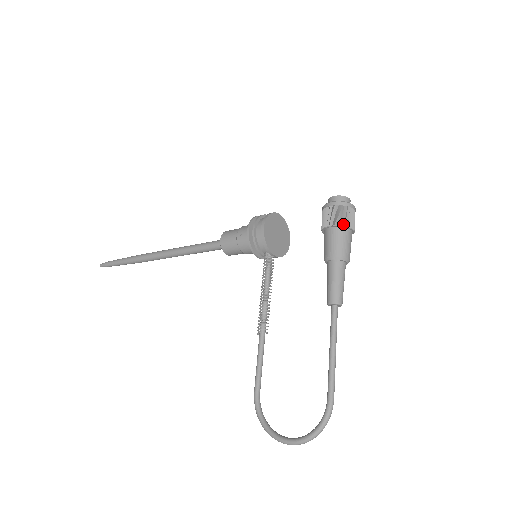
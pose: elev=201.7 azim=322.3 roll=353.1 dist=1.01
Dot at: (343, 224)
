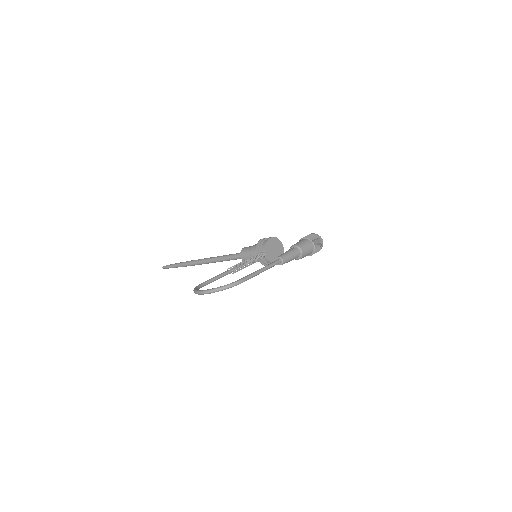
Dot at: (311, 239)
